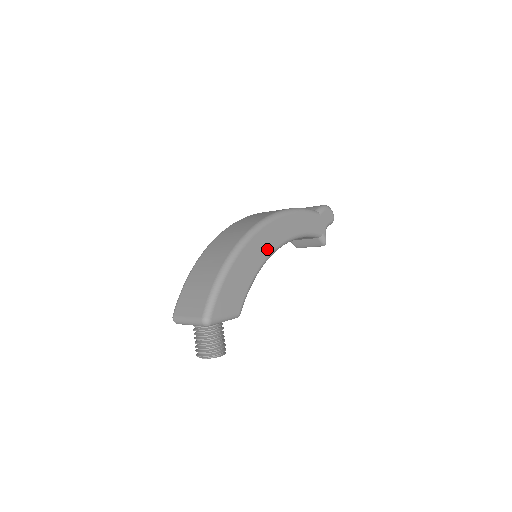
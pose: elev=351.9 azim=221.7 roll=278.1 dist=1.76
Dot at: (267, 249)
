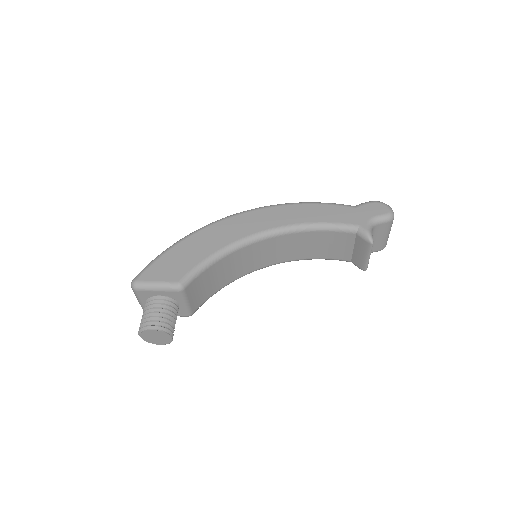
Dot at: (243, 232)
